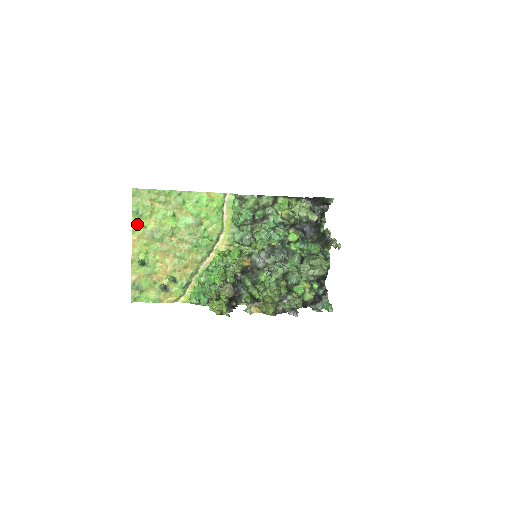
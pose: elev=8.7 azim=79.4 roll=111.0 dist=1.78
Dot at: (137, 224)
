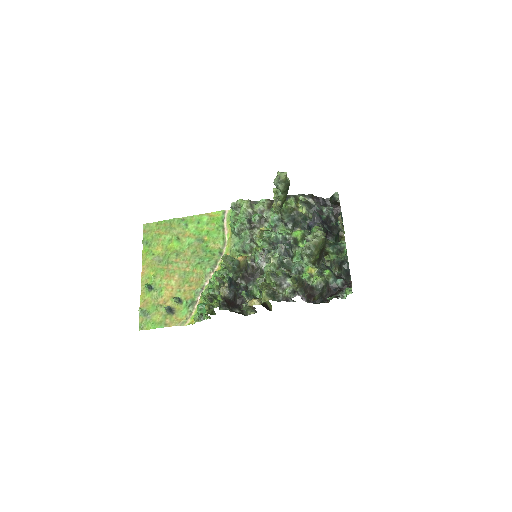
Dot at: (147, 253)
